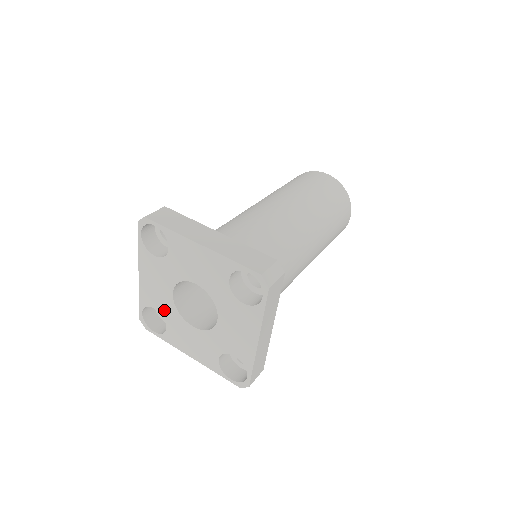
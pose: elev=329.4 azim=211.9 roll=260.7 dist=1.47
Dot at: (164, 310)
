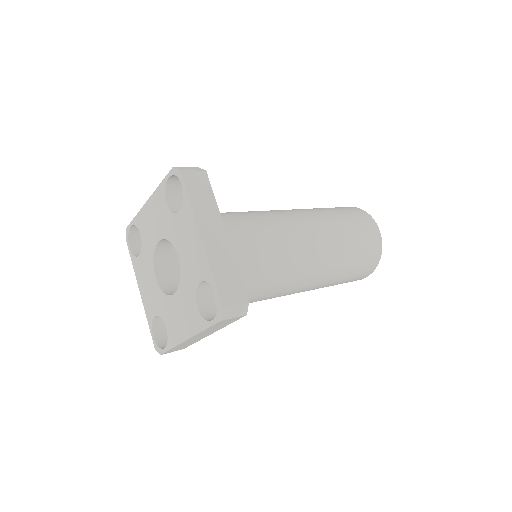
Dot at: (146, 243)
